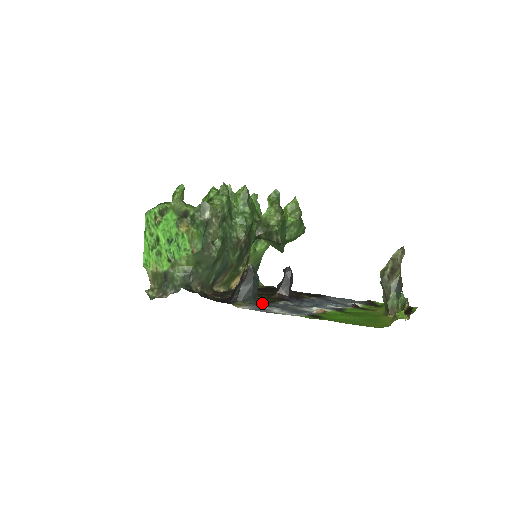
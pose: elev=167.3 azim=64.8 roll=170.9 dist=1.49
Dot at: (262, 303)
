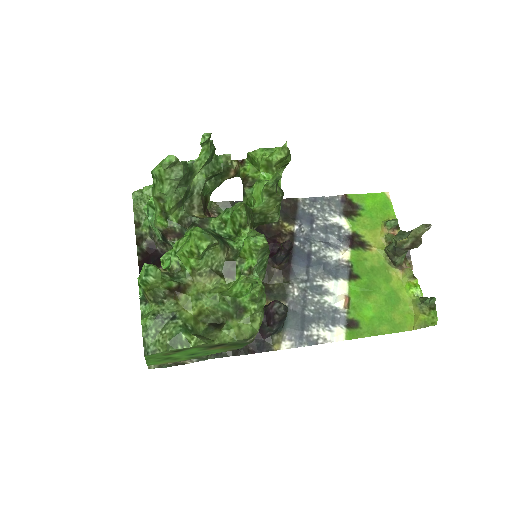
Dot at: (288, 316)
